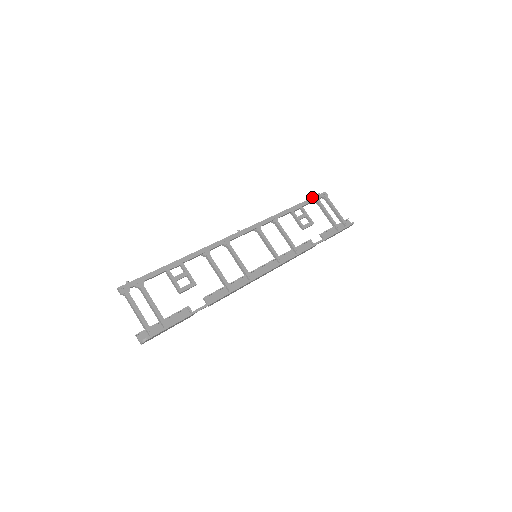
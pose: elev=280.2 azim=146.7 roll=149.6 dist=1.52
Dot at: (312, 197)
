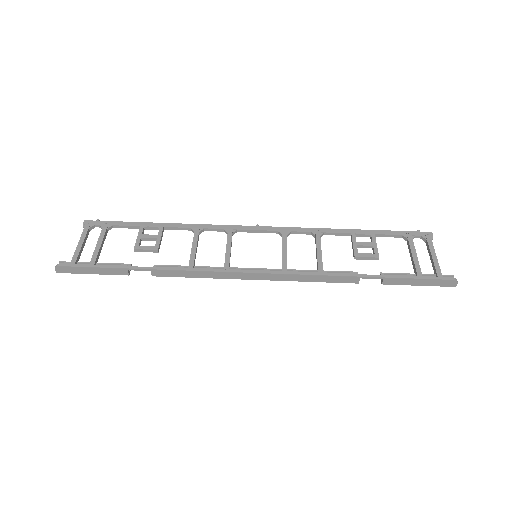
Dot at: occluded
